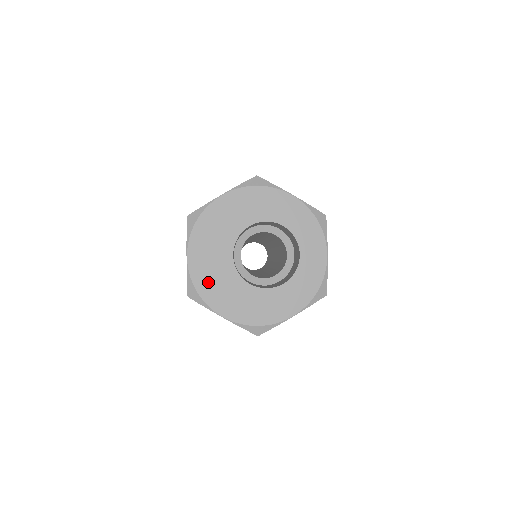
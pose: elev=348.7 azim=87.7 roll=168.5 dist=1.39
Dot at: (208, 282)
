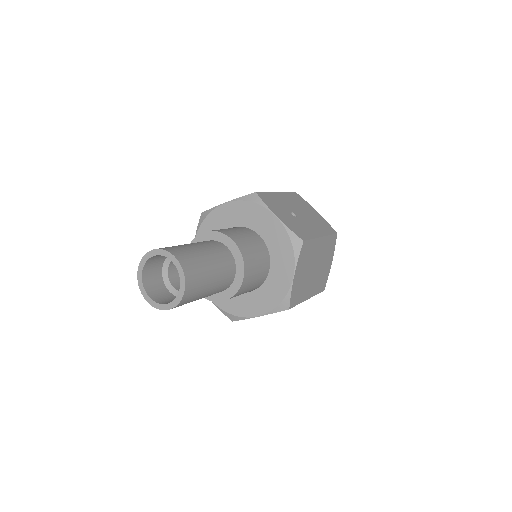
Dot at: occluded
